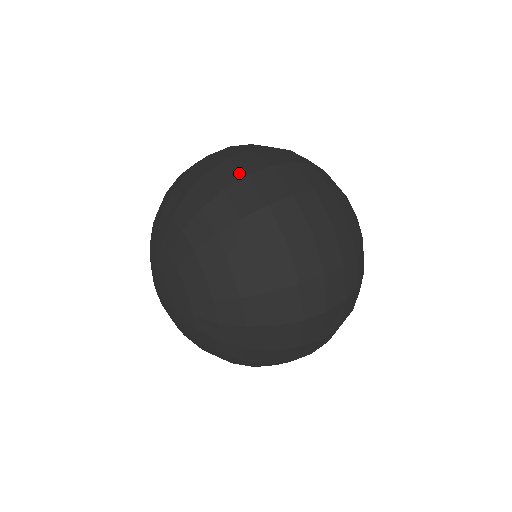
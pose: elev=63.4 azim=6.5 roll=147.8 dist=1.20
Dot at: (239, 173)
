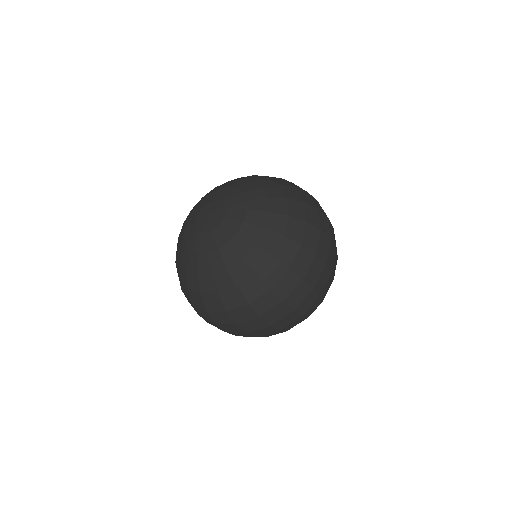
Dot at: occluded
